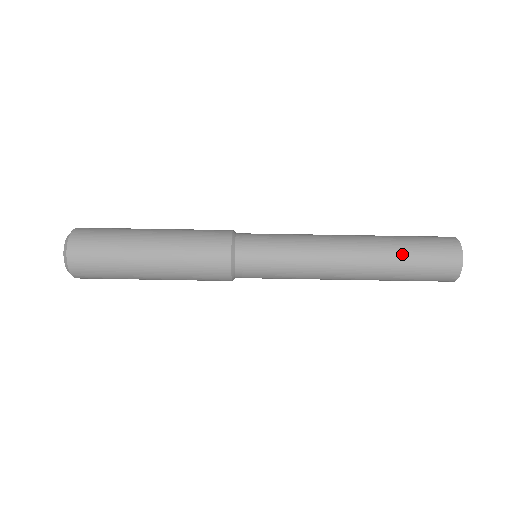
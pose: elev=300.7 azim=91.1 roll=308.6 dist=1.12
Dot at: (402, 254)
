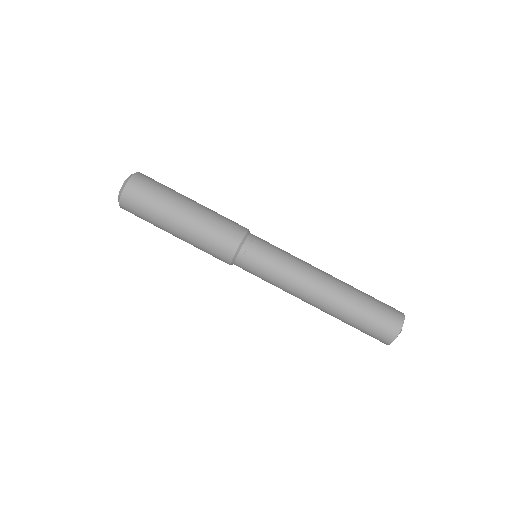
Dot at: (351, 320)
